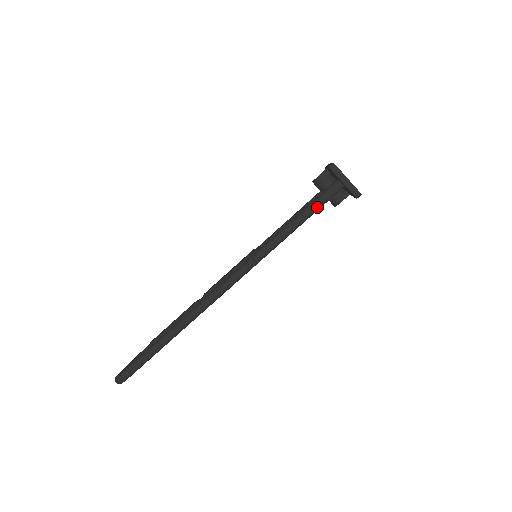
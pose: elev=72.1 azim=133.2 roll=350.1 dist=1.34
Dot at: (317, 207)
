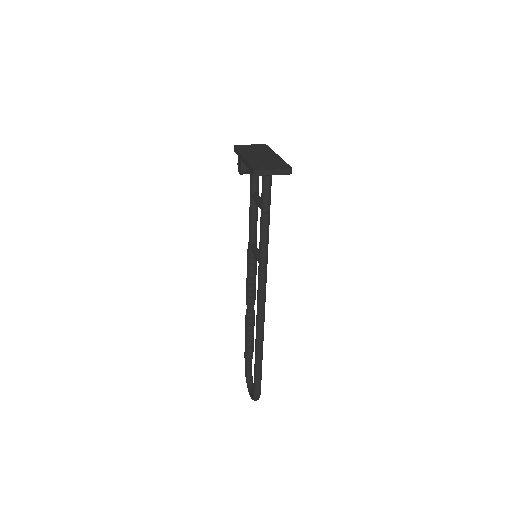
Dot at: (269, 200)
